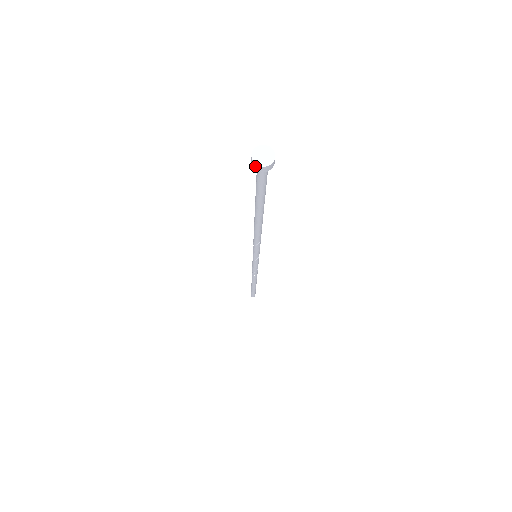
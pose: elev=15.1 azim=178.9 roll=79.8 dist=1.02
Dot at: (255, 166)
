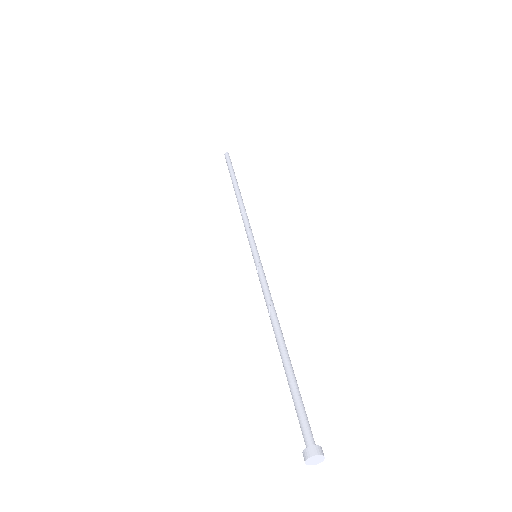
Dot at: (315, 460)
